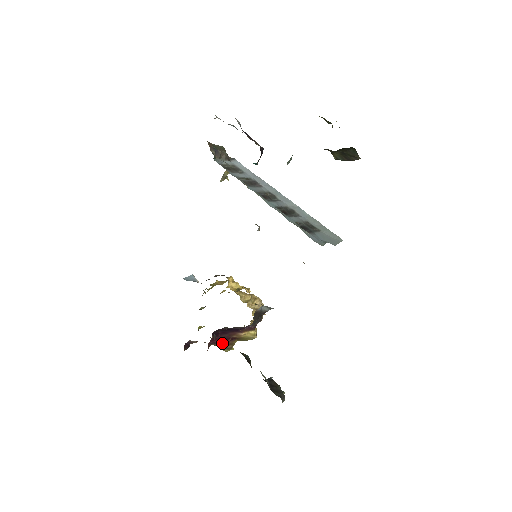
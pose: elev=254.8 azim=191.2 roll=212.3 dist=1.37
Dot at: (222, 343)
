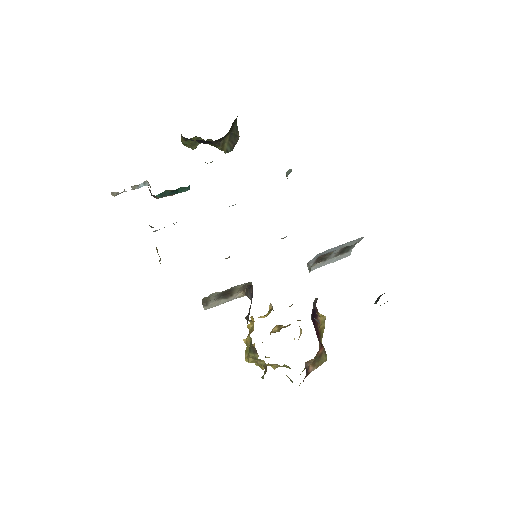
Dot at: occluded
